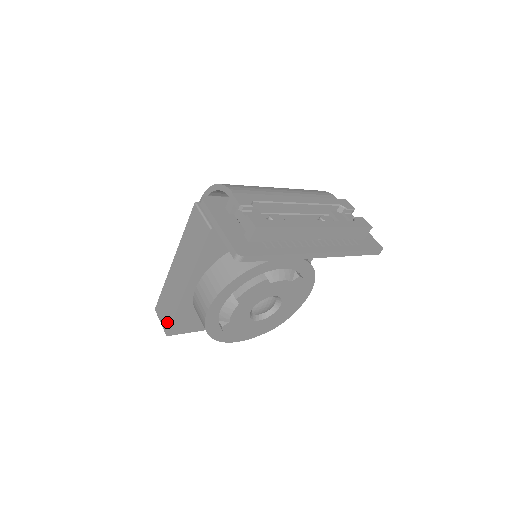
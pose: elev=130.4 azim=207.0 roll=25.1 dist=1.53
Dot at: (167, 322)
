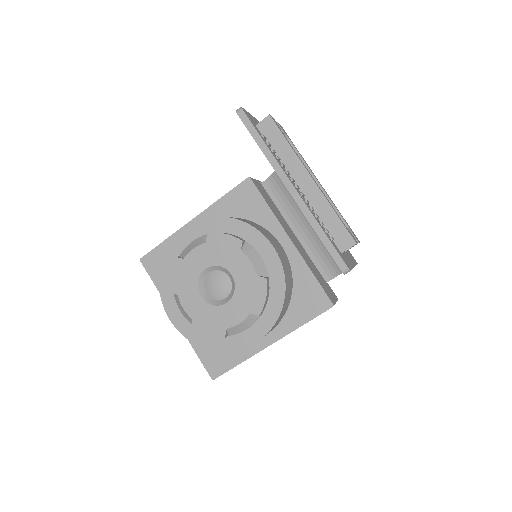
Dot at: occluded
